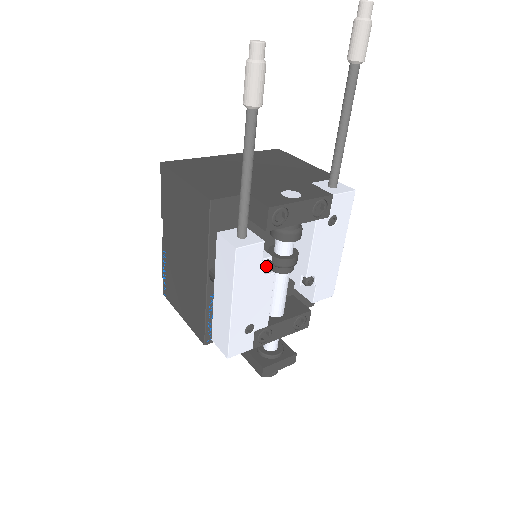
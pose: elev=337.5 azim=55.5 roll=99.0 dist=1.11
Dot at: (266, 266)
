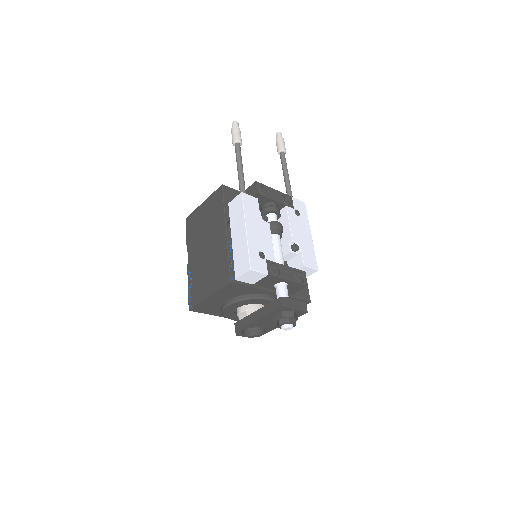
Dot at: (263, 215)
